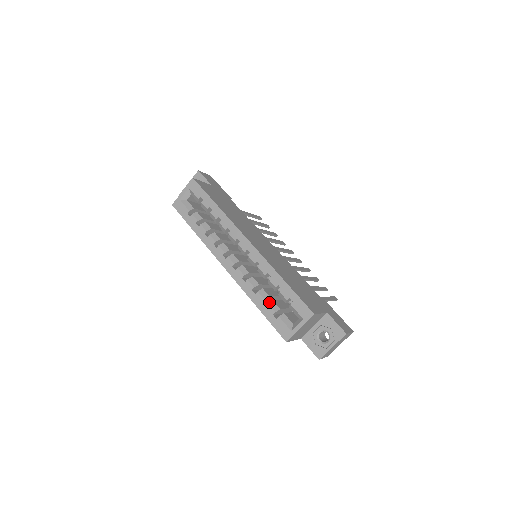
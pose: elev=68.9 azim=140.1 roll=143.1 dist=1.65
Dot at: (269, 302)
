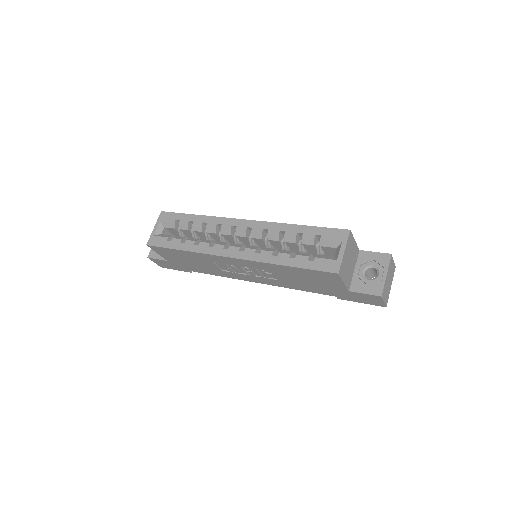
Dot at: occluded
